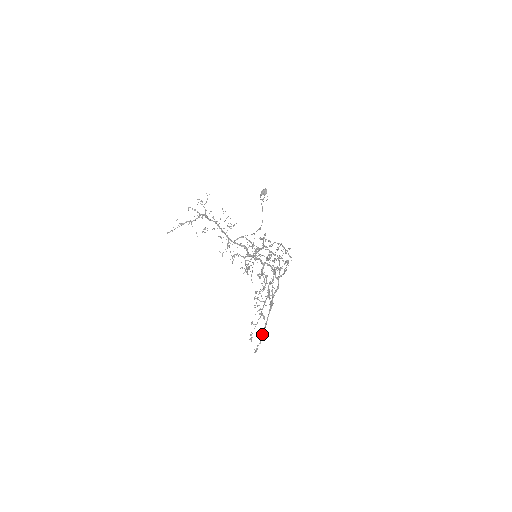
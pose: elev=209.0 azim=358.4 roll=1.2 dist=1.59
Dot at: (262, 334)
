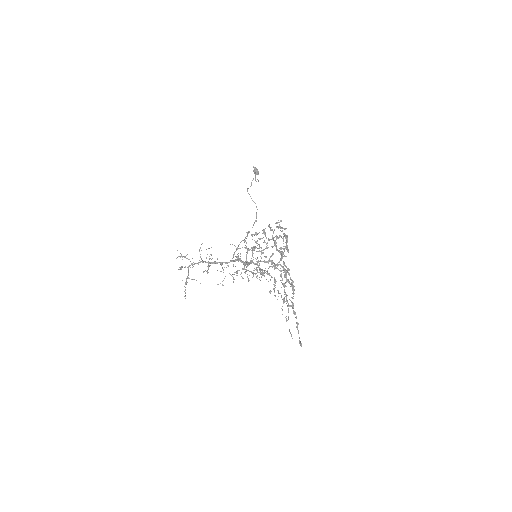
Dot at: occluded
